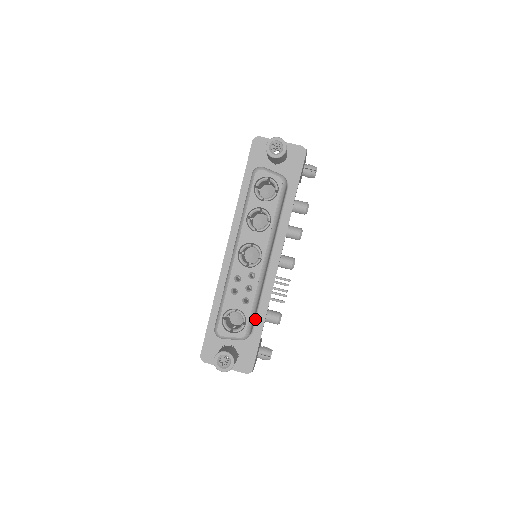
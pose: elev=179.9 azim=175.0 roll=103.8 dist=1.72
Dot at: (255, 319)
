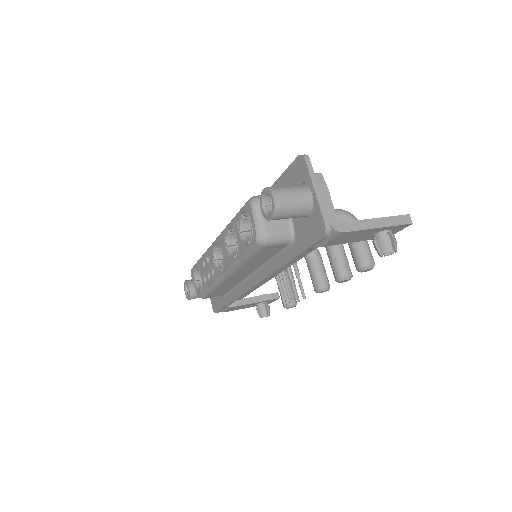
Dot at: (228, 292)
